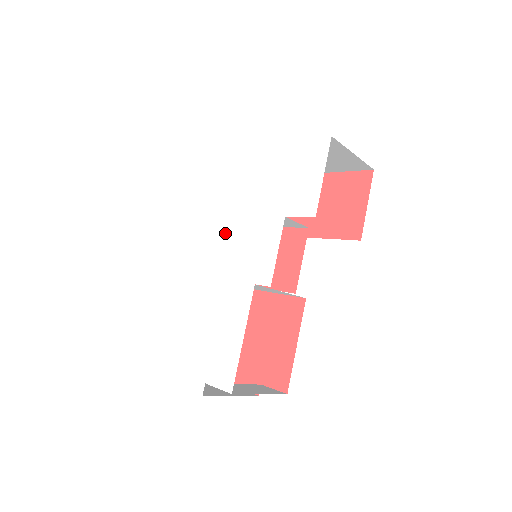
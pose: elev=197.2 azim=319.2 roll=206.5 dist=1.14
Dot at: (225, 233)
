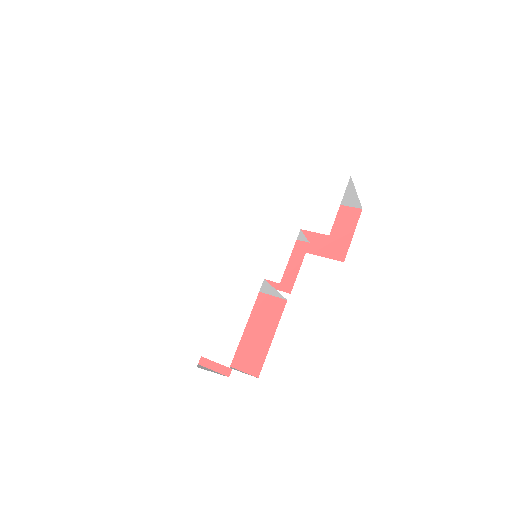
Dot at: (238, 231)
